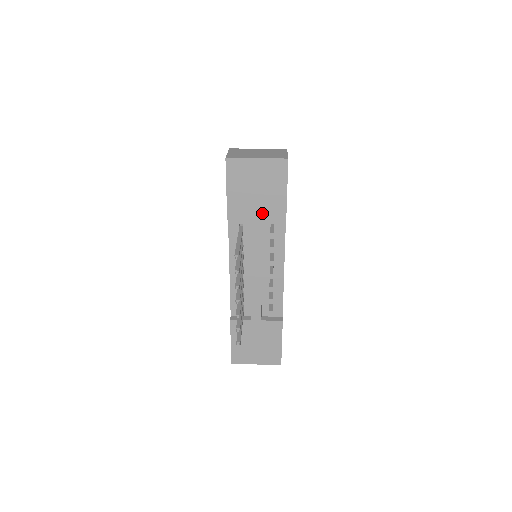
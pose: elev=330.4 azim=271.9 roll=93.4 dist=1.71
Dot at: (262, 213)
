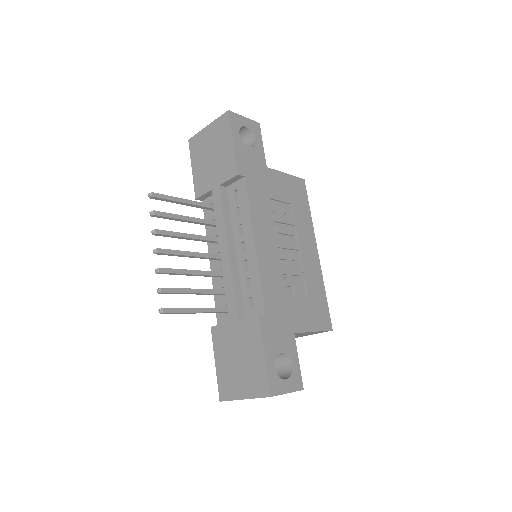
Dot at: (218, 177)
